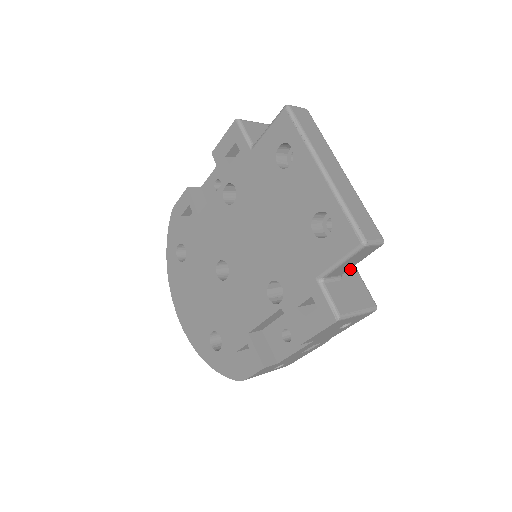
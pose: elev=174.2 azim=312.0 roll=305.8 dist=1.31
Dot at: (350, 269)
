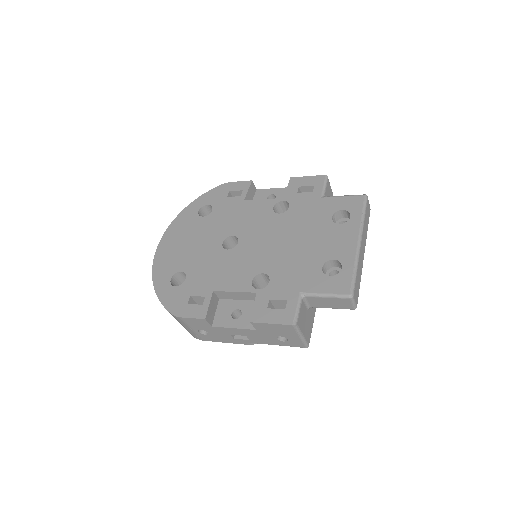
Dot at: (313, 311)
